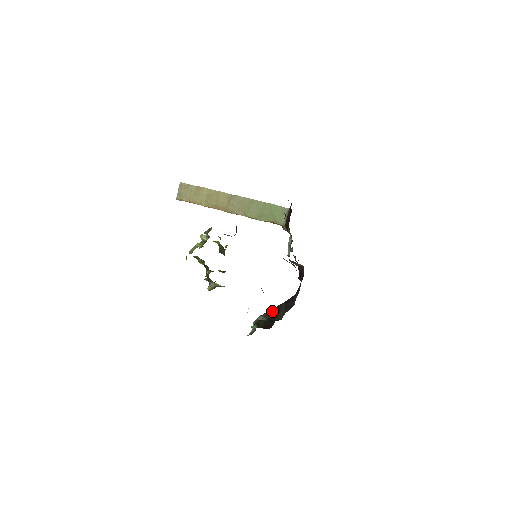
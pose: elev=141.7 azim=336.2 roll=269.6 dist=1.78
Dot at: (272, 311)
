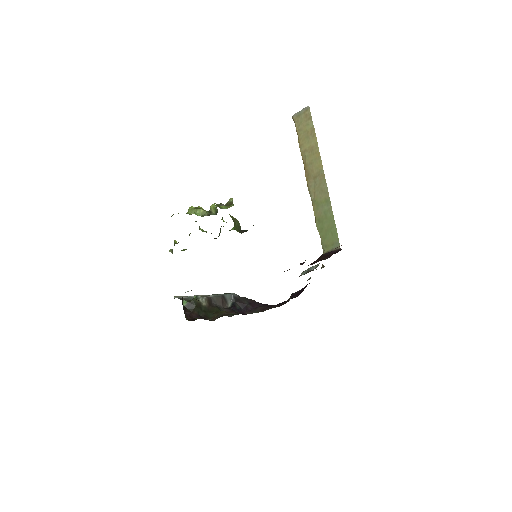
Dot at: (232, 297)
